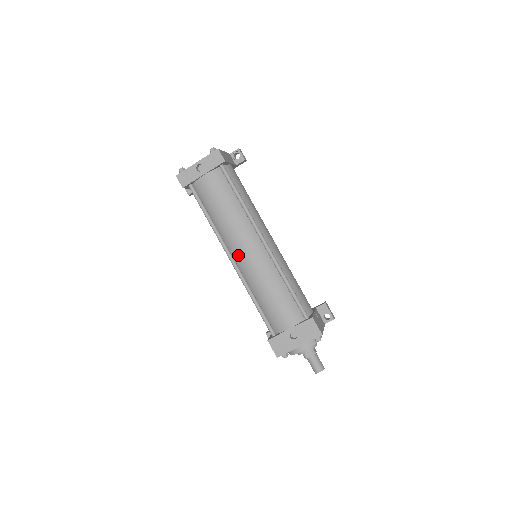
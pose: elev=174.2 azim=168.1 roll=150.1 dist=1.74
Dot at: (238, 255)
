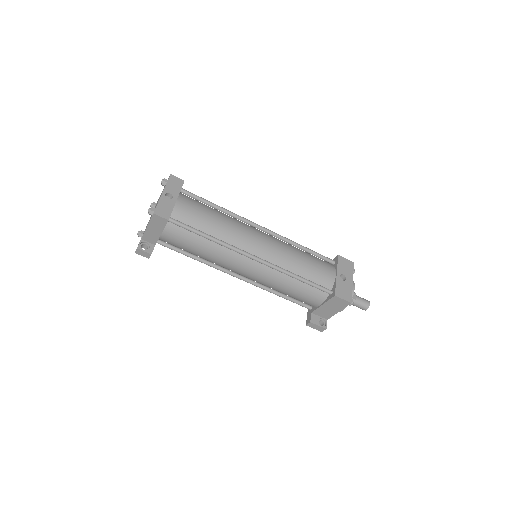
Dot at: (256, 248)
